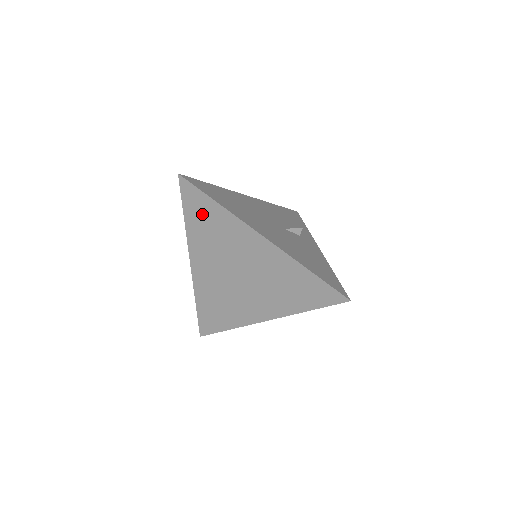
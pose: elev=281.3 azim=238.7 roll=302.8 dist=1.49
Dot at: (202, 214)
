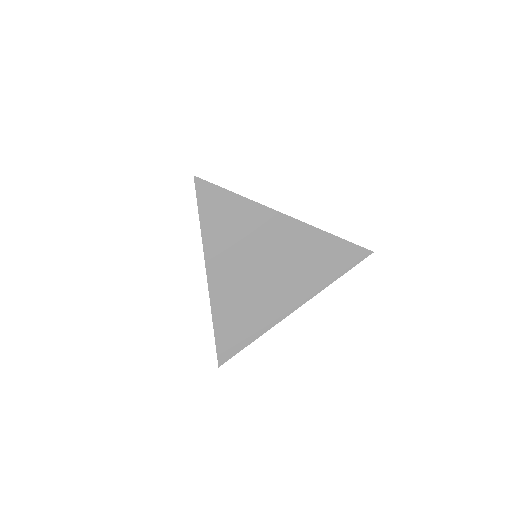
Dot at: (223, 214)
